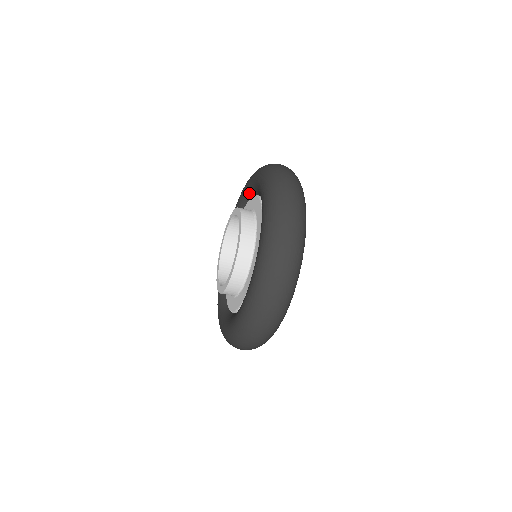
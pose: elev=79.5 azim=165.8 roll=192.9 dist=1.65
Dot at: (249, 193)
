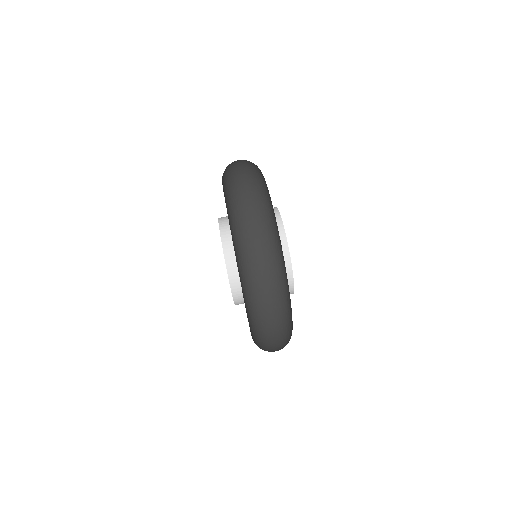
Dot at: occluded
